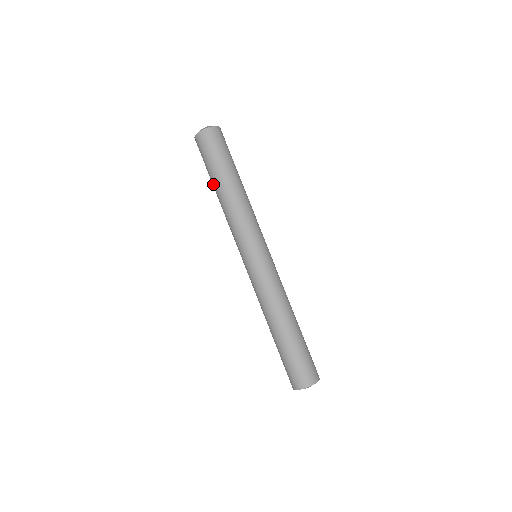
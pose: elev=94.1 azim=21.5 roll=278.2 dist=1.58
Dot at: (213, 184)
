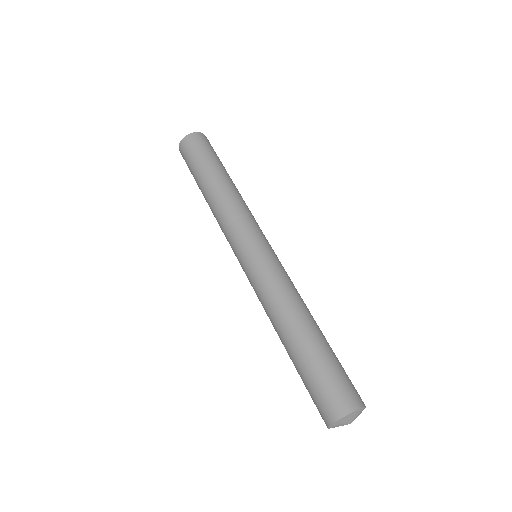
Dot at: occluded
